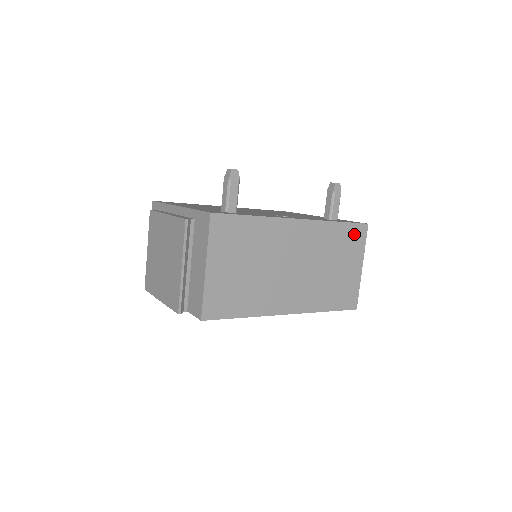
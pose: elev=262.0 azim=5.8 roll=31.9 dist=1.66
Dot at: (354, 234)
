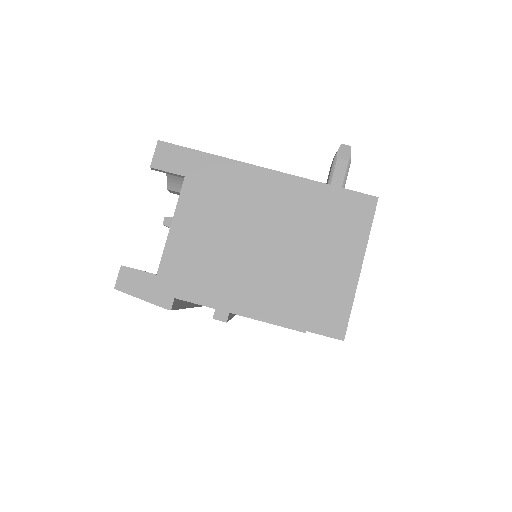
Dot at: occluded
